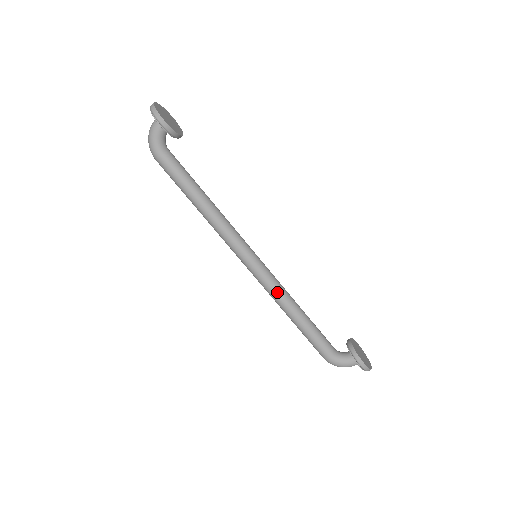
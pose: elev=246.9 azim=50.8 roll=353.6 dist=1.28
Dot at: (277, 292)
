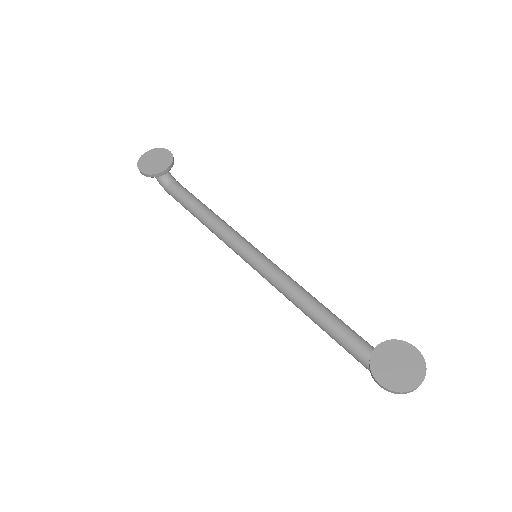
Dot at: (282, 292)
